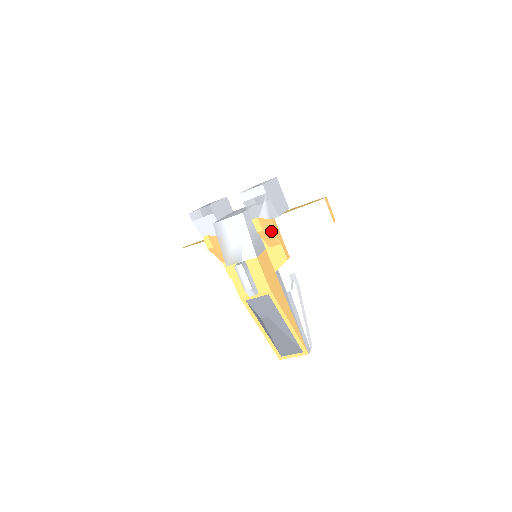
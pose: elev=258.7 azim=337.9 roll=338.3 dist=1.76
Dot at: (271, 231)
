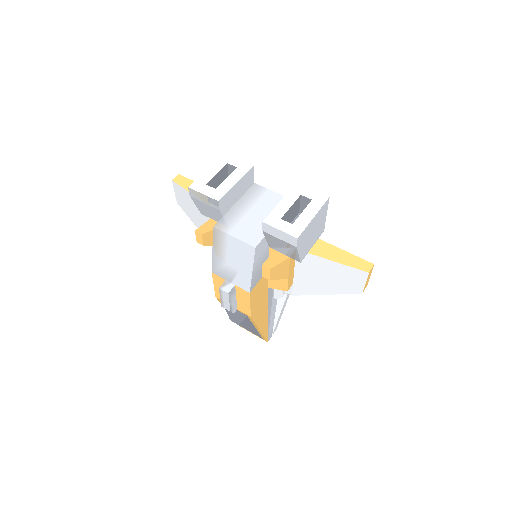
Dot at: (282, 272)
